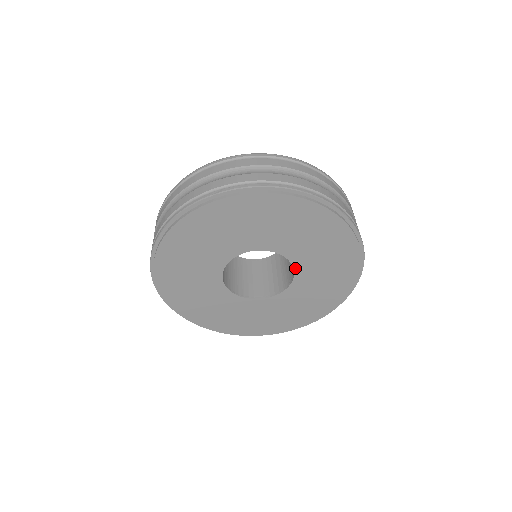
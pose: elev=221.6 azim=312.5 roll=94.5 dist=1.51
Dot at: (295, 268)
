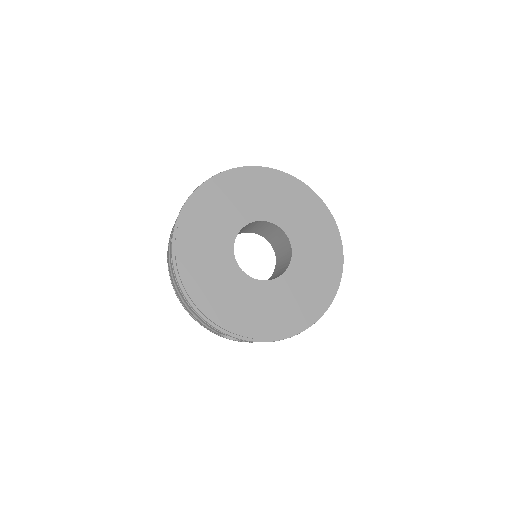
Dot at: (286, 233)
